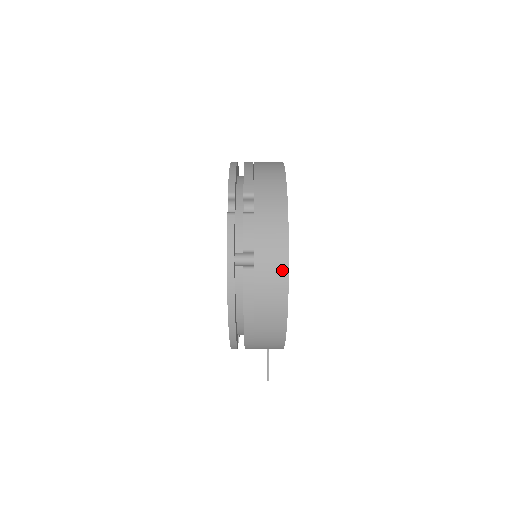
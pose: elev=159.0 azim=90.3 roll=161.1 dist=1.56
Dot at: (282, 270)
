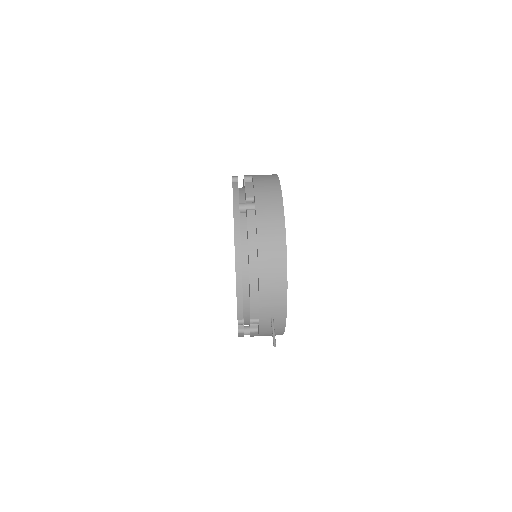
Dot at: (278, 209)
